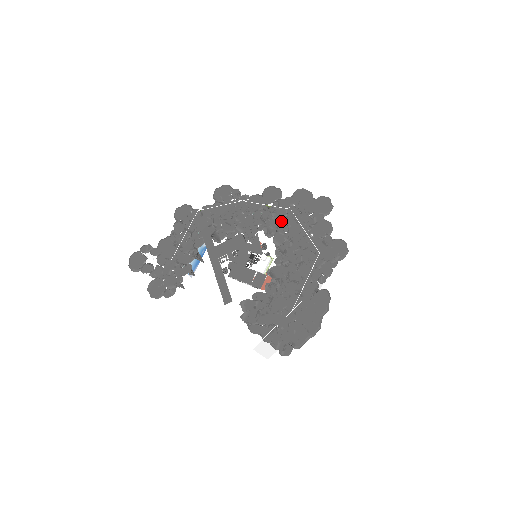
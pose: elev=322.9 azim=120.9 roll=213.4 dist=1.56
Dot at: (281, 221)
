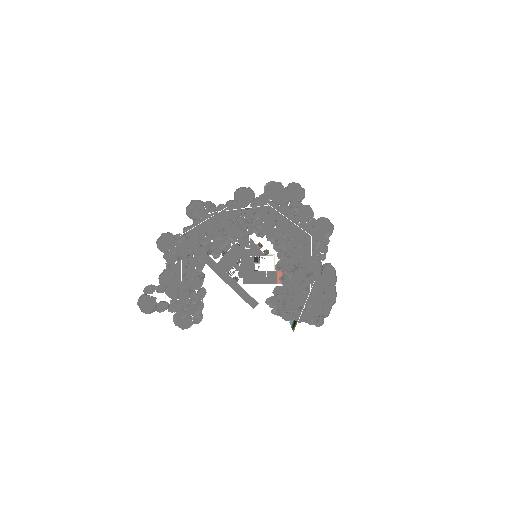
Dot at: (266, 219)
